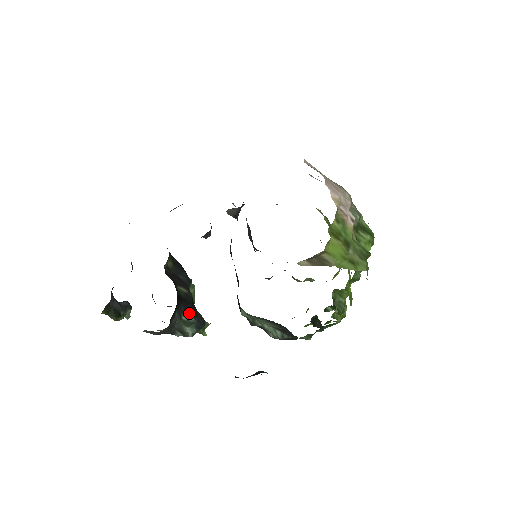
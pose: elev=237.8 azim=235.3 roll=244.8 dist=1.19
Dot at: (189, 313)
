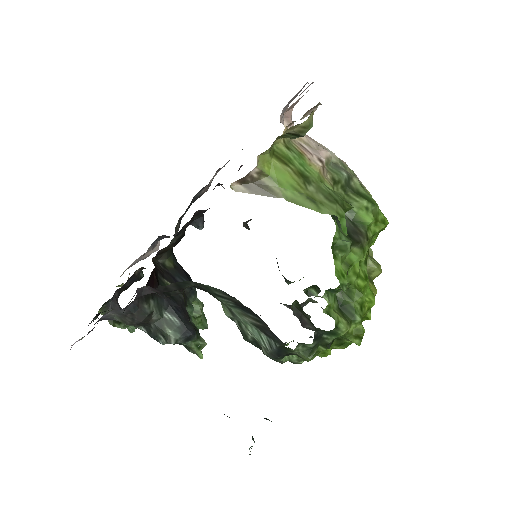
Dot at: (174, 312)
